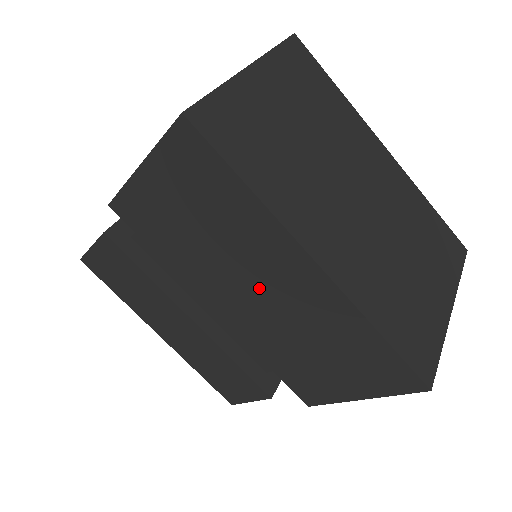
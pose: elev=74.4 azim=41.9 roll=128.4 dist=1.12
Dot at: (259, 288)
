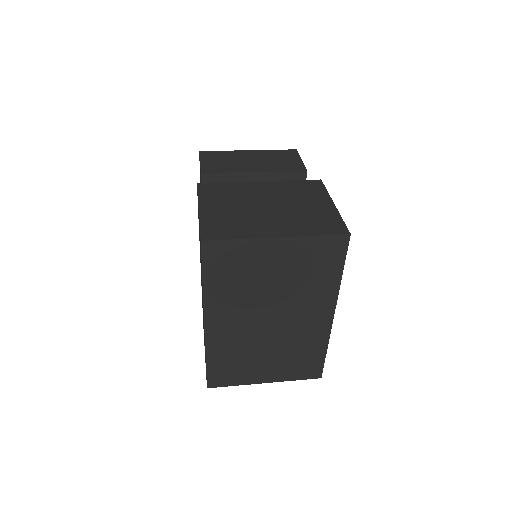
Dot at: occluded
